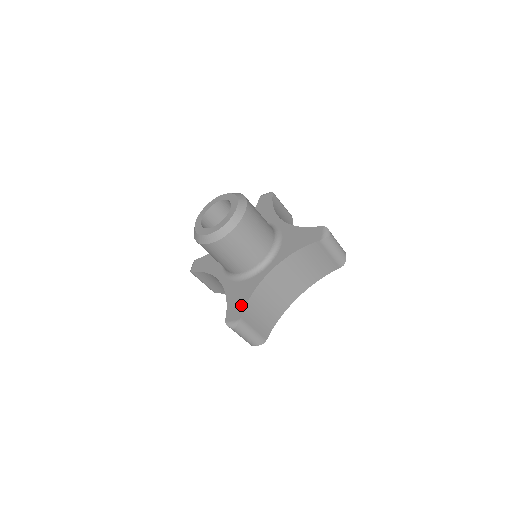
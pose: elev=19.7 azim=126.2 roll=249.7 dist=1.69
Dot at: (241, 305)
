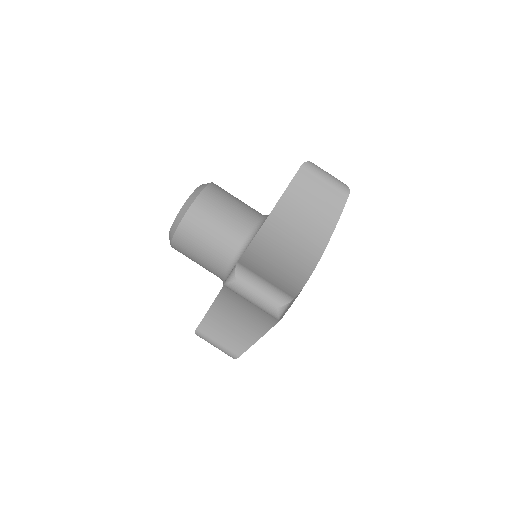
Dot at: occluded
